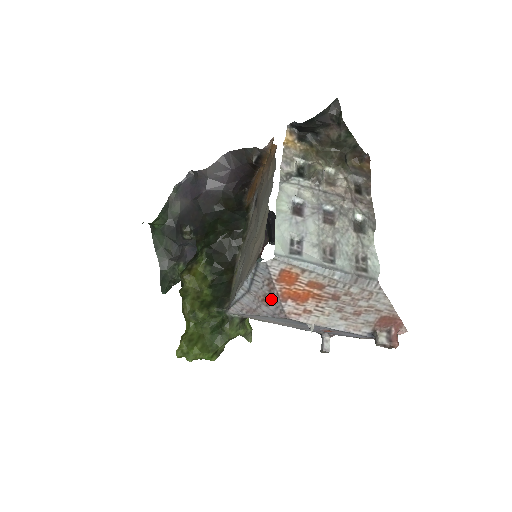
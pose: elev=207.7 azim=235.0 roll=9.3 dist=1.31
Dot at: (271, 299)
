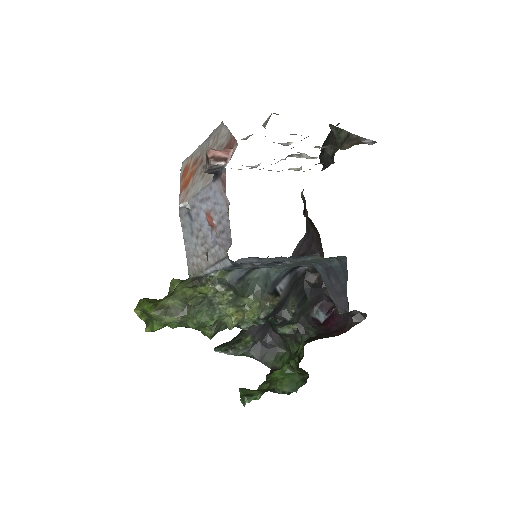
Dot at: occluded
